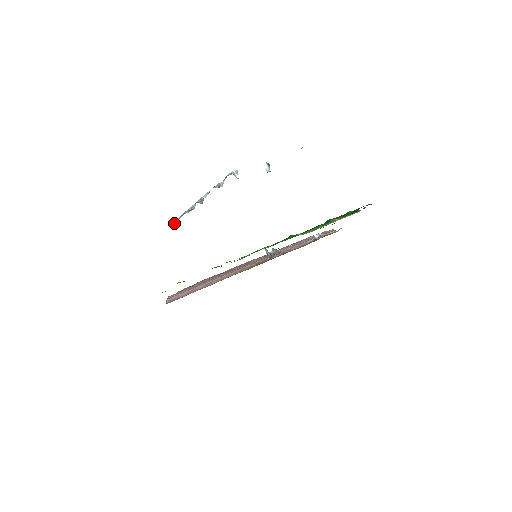
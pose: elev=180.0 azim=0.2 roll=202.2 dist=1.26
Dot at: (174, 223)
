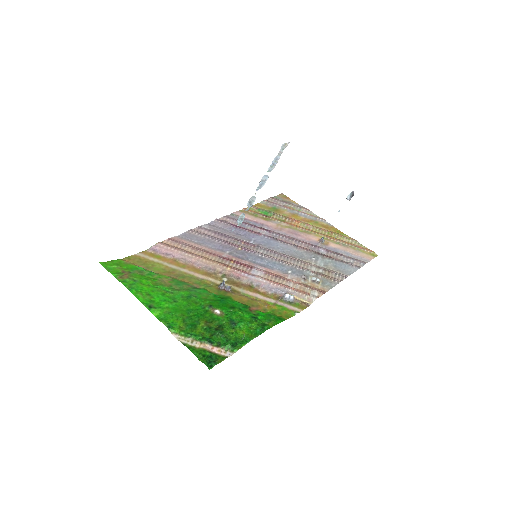
Dot at: (283, 146)
